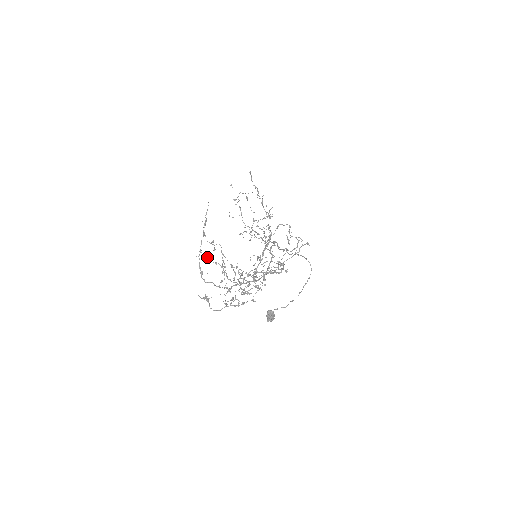
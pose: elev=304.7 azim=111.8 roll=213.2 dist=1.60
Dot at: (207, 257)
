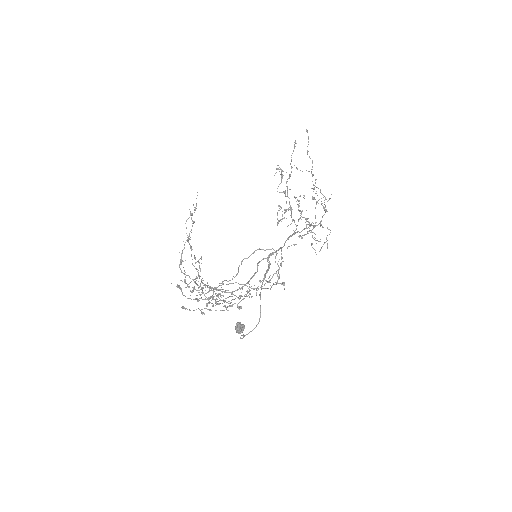
Dot at: occluded
